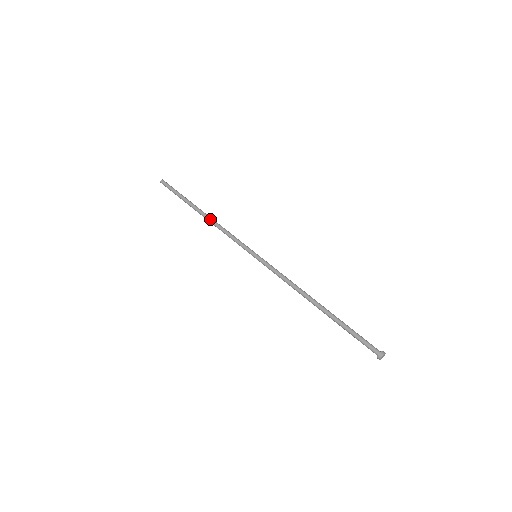
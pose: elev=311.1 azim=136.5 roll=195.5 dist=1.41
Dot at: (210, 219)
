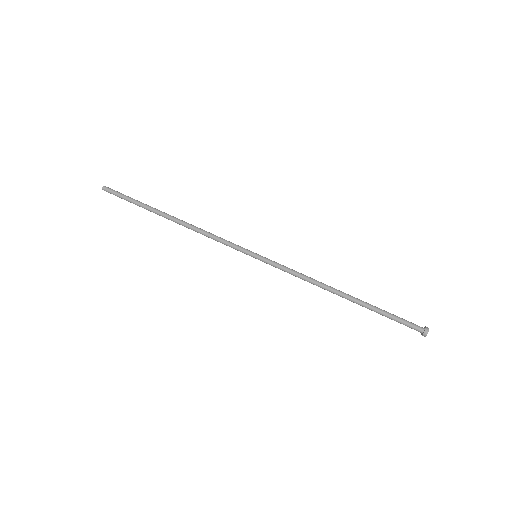
Dot at: (186, 222)
